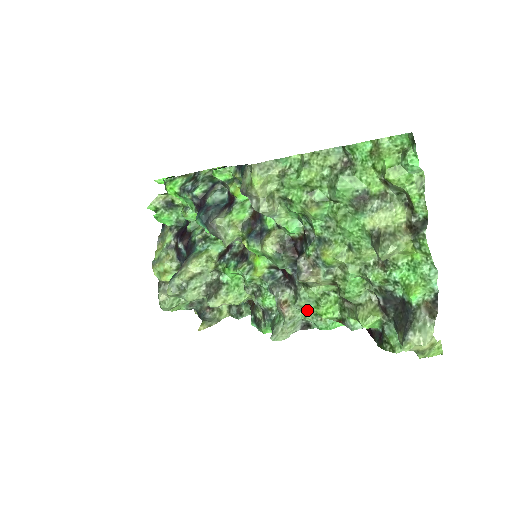
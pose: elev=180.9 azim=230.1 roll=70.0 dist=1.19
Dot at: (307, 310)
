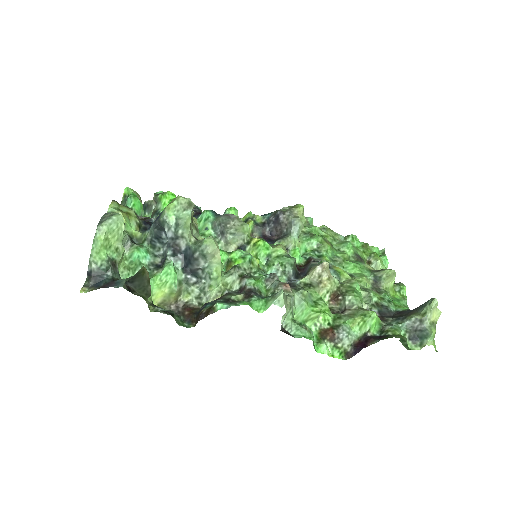
Dot at: (306, 303)
